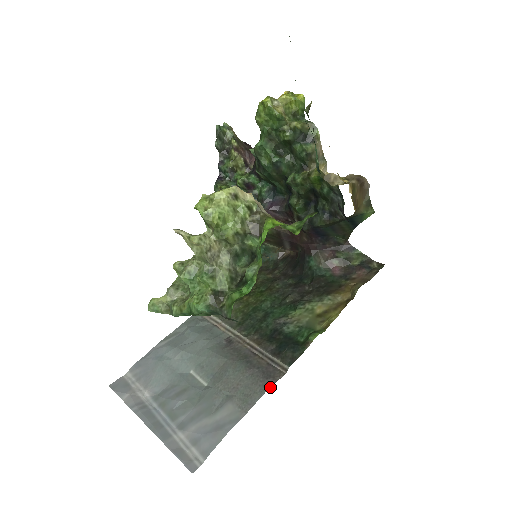
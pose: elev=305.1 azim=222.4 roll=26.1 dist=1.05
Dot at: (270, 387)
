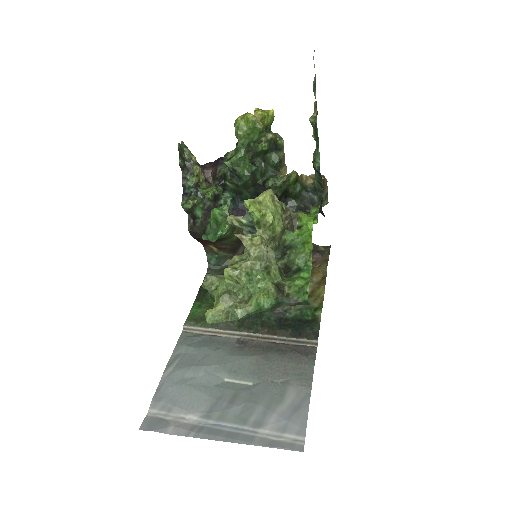
Dot at: occluded
